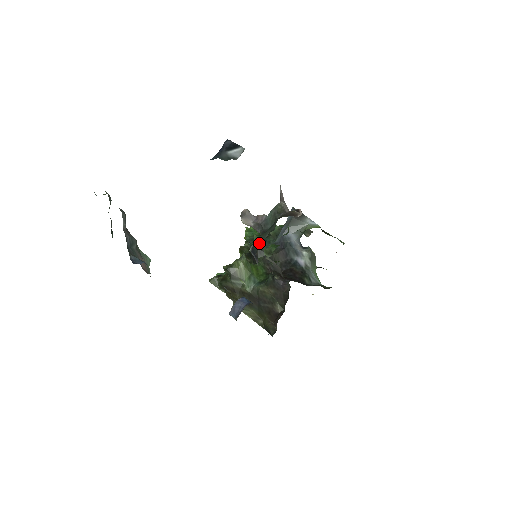
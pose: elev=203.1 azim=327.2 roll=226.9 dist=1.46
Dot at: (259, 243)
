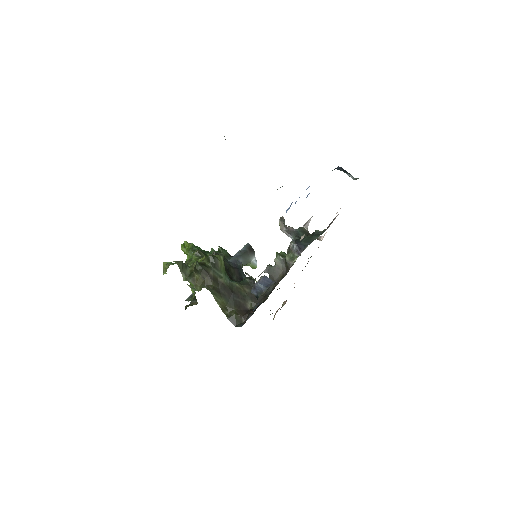
Dot at: (309, 240)
